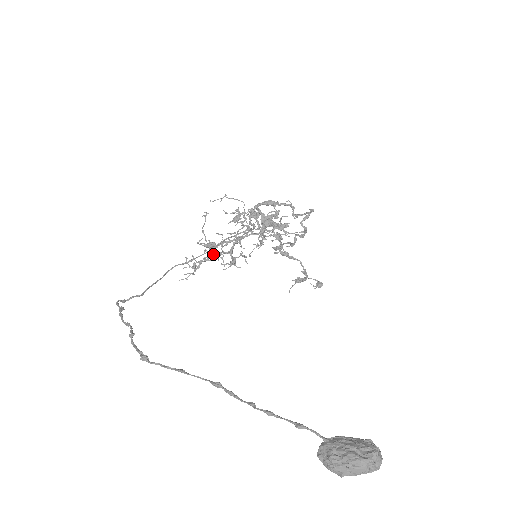
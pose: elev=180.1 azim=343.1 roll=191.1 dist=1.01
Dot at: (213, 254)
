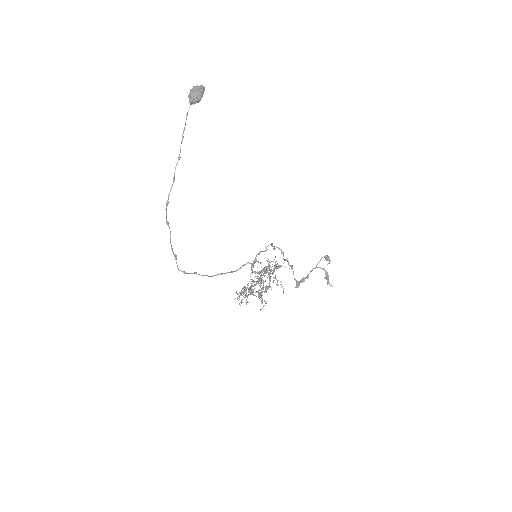
Dot at: (249, 289)
